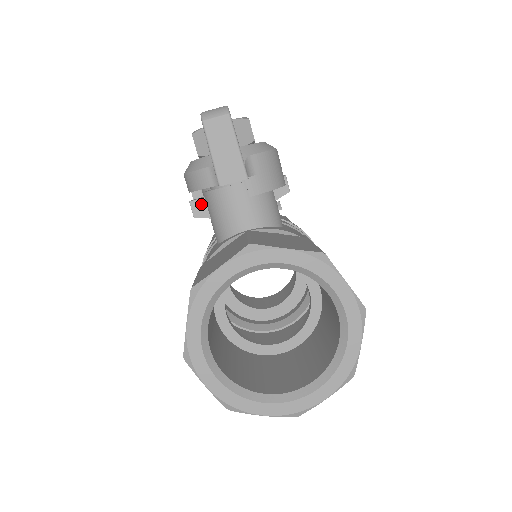
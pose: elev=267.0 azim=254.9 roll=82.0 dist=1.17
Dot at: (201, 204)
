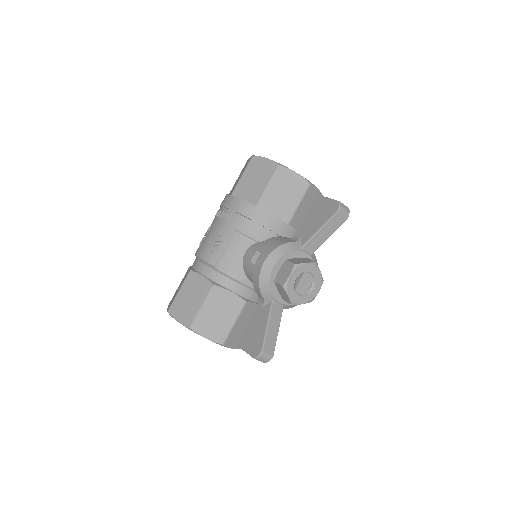
Dot at: (254, 264)
